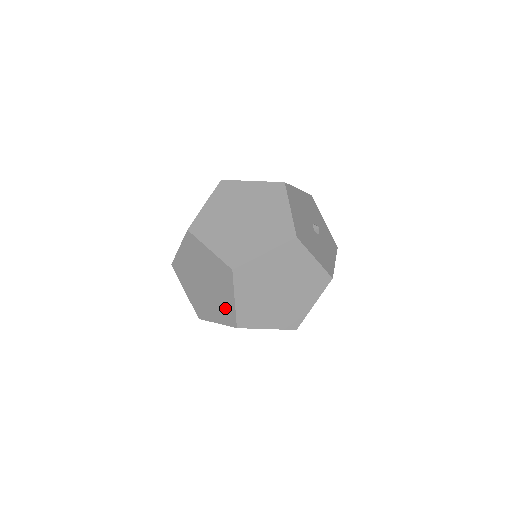
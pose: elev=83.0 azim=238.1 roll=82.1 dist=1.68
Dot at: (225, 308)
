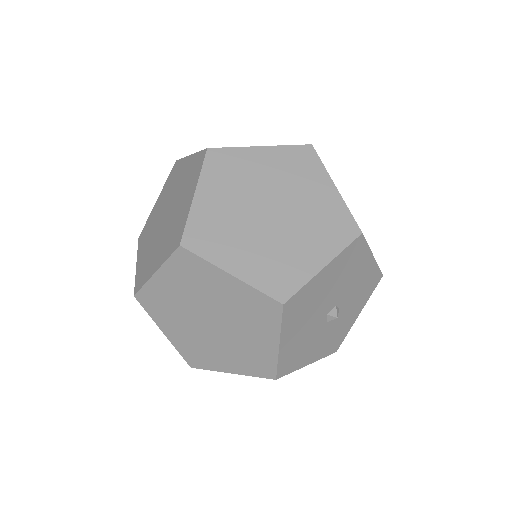
Dot at: (148, 265)
